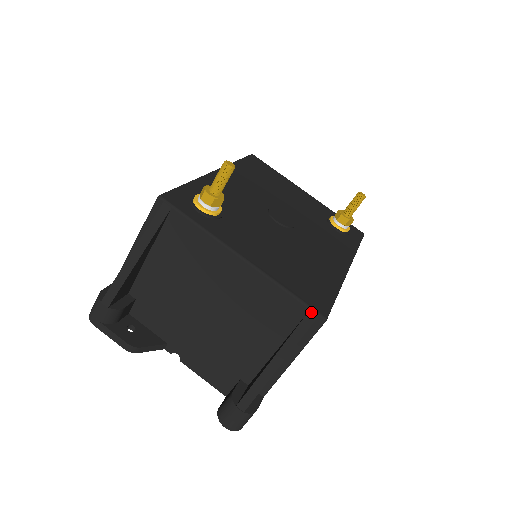
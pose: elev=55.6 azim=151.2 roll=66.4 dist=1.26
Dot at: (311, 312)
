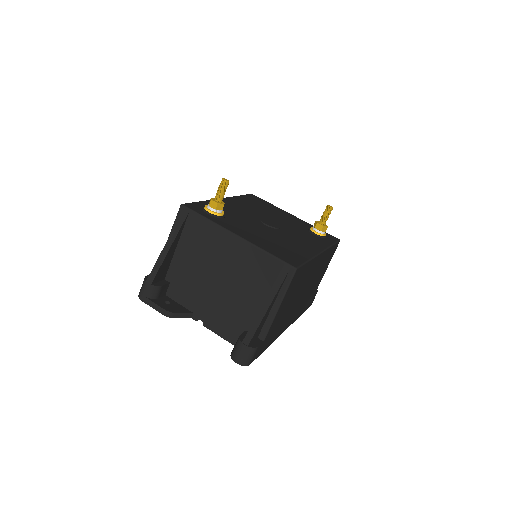
Dot at: (286, 265)
